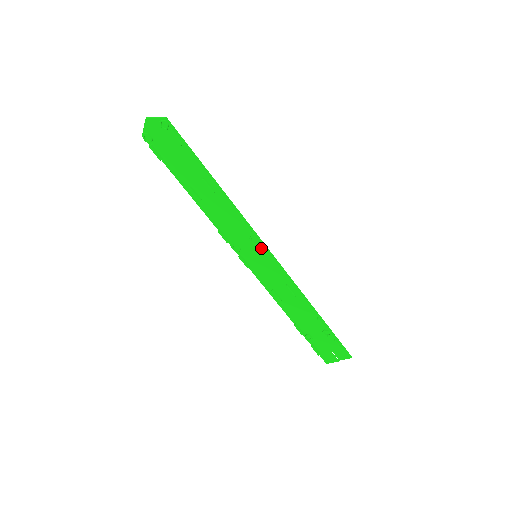
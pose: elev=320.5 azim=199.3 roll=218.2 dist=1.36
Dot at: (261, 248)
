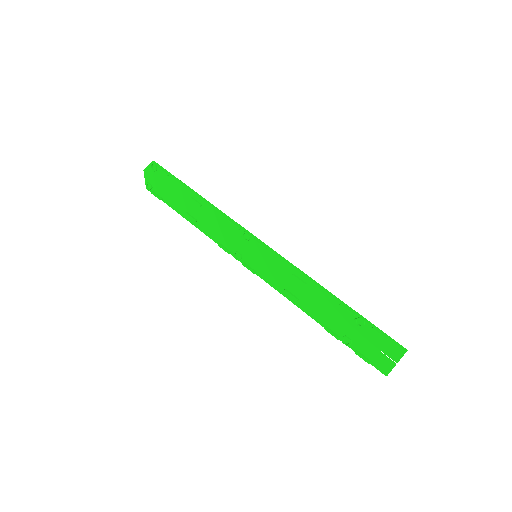
Dot at: (253, 241)
